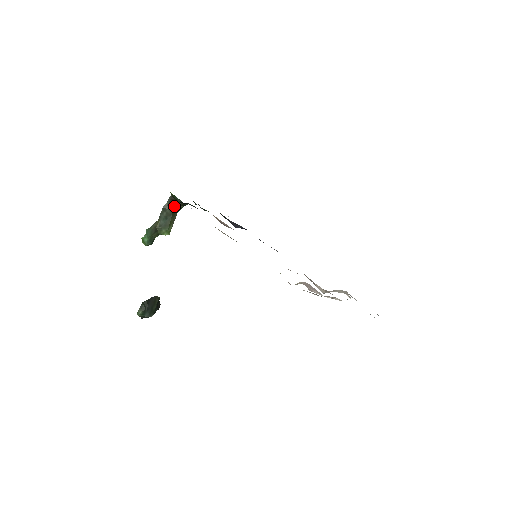
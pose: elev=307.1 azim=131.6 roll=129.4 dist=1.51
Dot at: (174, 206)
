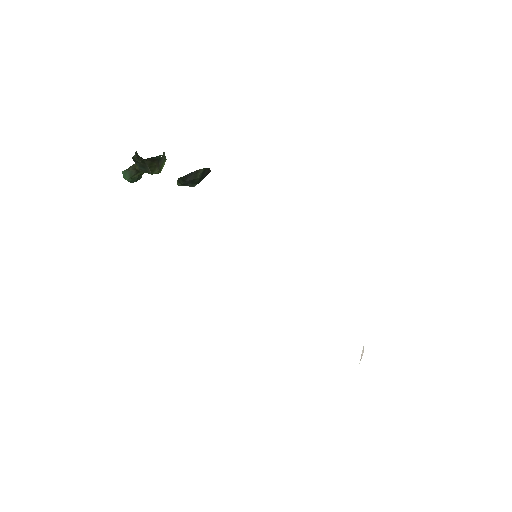
Dot at: (147, 159)
